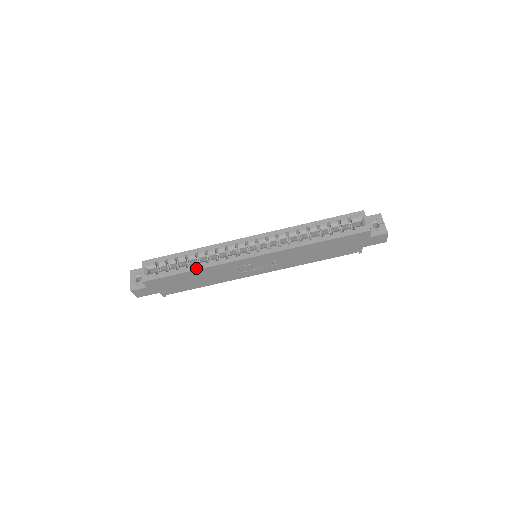
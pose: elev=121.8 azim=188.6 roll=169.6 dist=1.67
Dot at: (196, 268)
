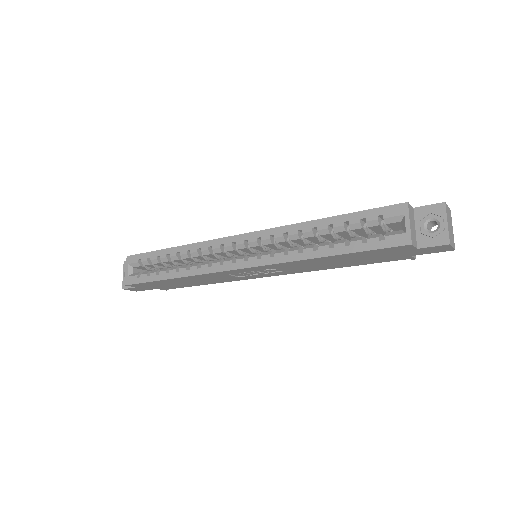
Dot at: (176, 275)
